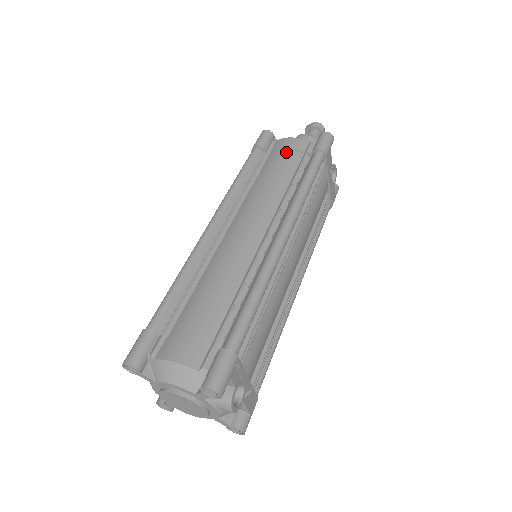
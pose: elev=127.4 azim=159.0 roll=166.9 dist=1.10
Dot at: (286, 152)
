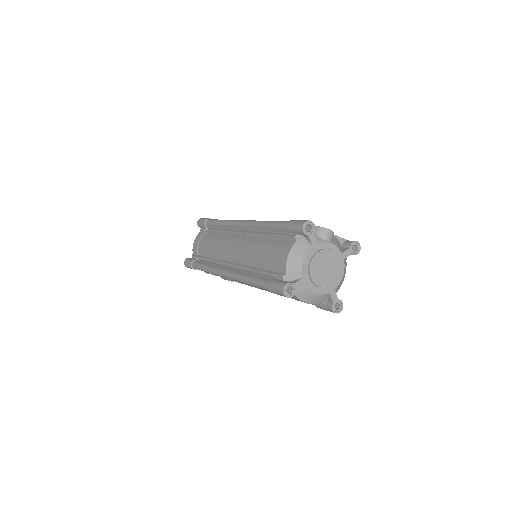
Dot at: (200, 242)
